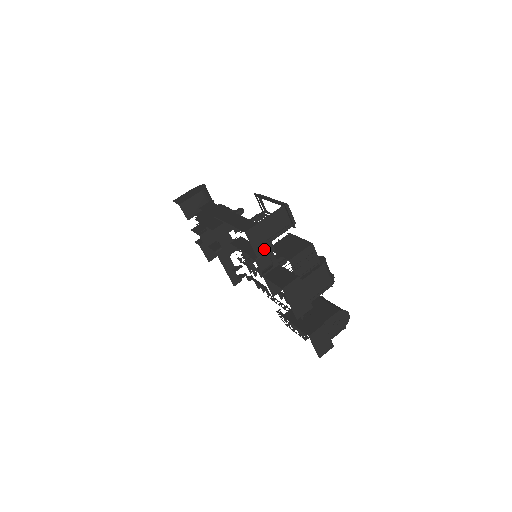
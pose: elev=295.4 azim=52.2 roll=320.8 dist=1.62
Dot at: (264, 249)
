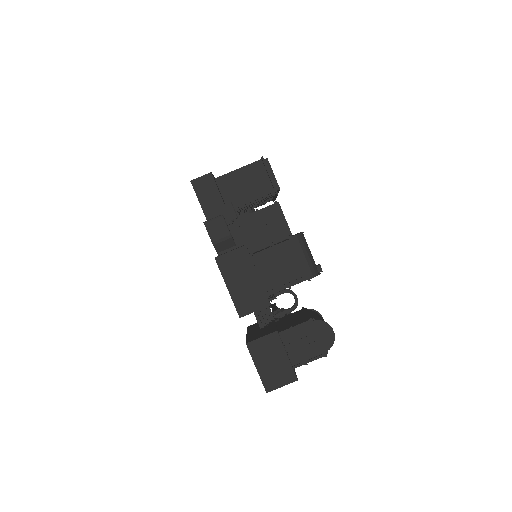
Dot at: (219, 212)
